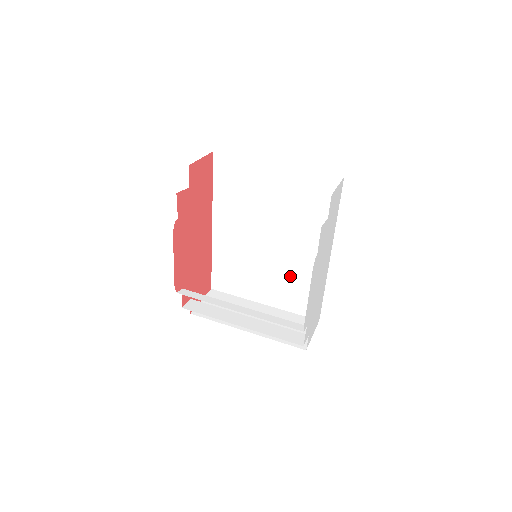
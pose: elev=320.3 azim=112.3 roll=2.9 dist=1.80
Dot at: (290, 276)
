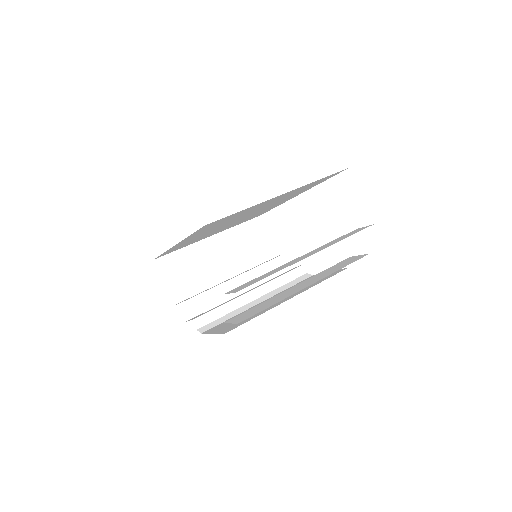
Dot at: occluded
